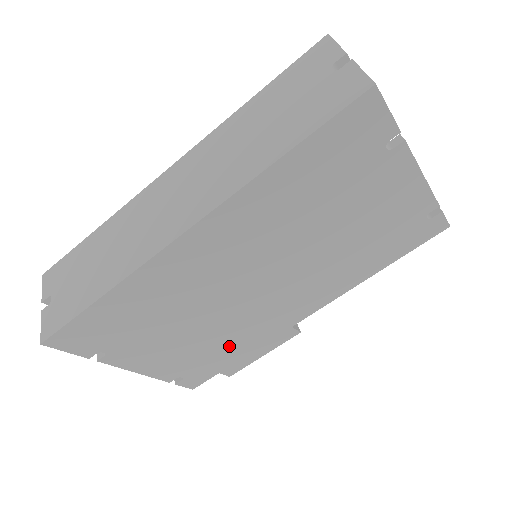
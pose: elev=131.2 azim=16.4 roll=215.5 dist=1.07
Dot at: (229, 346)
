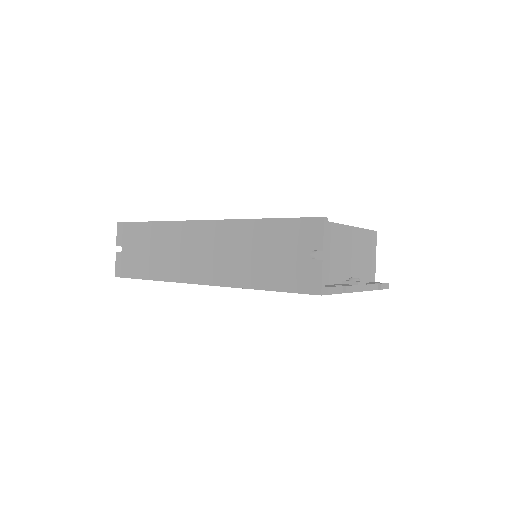
Dot at: occluded
